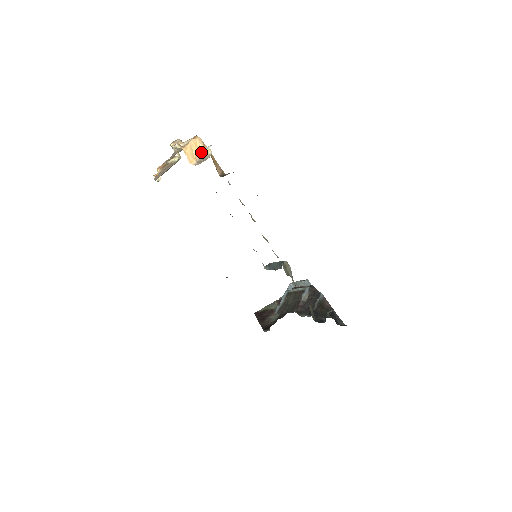
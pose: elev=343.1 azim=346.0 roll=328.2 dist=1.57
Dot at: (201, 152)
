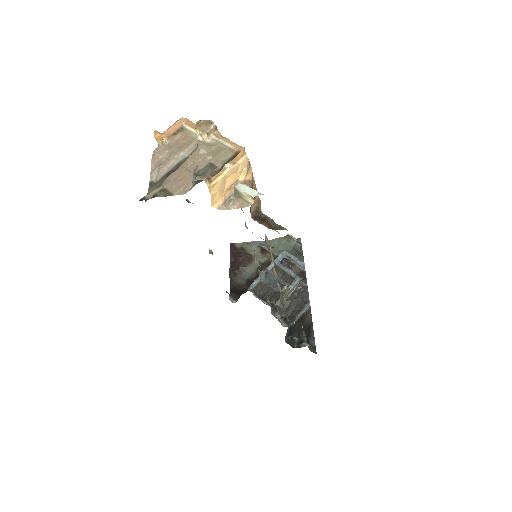
Dot at: (238, 188)
